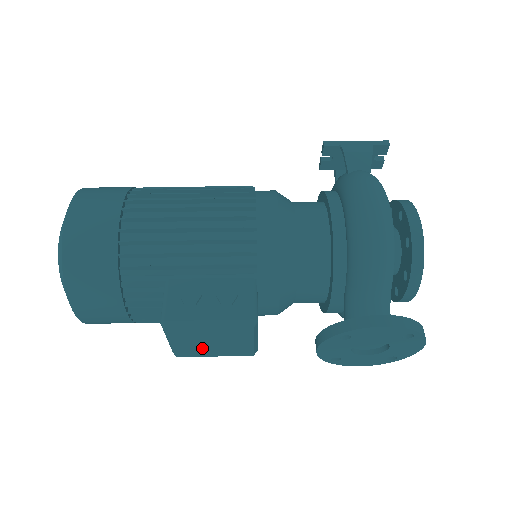
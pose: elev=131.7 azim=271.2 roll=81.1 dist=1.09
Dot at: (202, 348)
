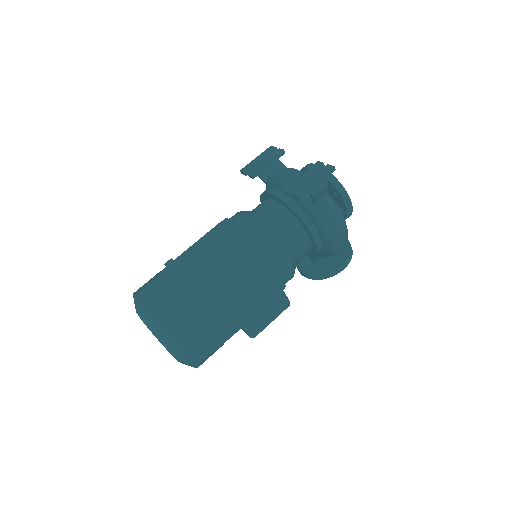
Dot at: occluded
